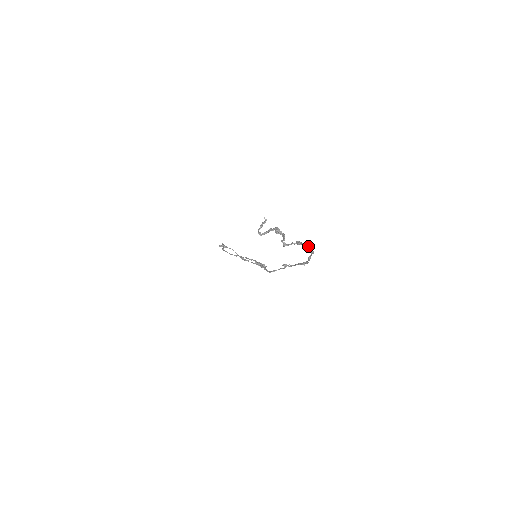
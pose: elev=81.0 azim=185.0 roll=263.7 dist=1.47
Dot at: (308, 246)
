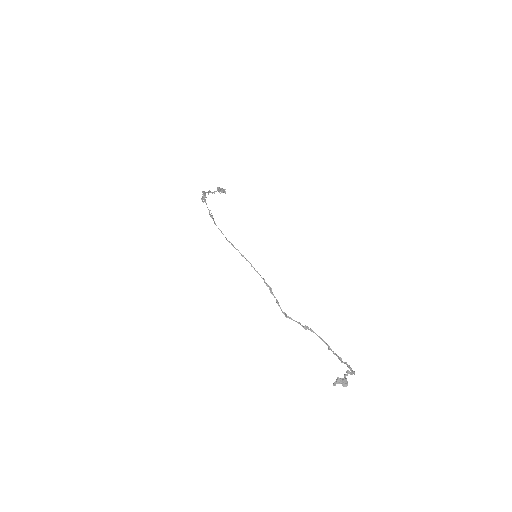
Dot at: occluded
